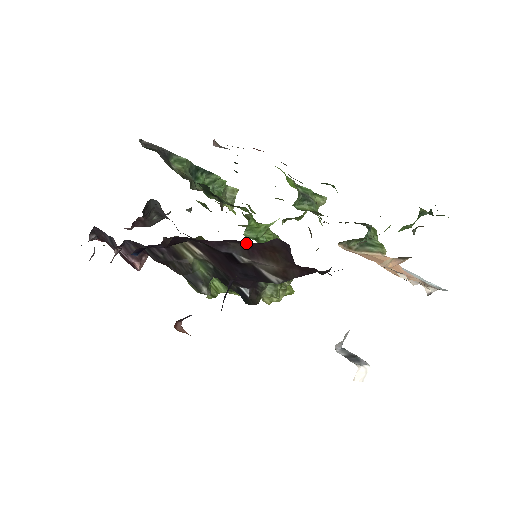
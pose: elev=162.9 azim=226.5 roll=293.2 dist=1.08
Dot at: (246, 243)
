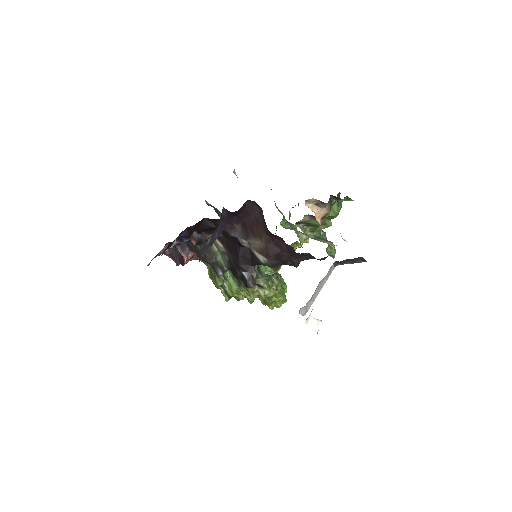
Dot at: (243, 222)
